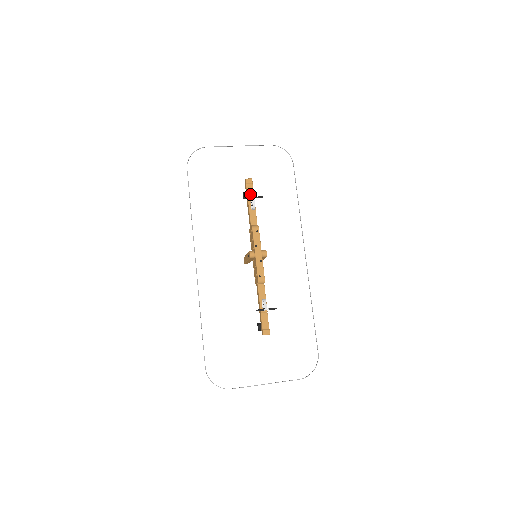
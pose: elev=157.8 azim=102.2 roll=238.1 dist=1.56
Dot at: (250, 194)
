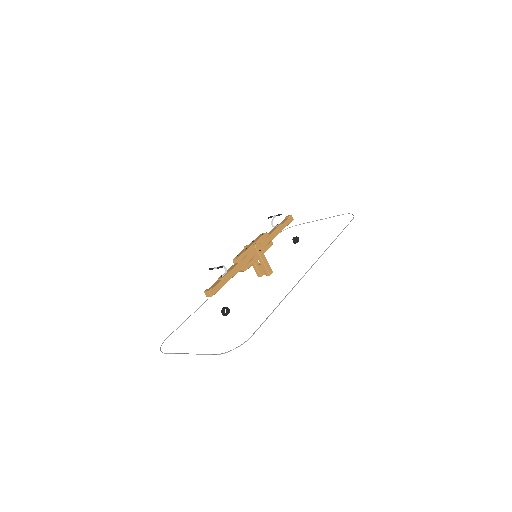
Dot at: (282, 222)
